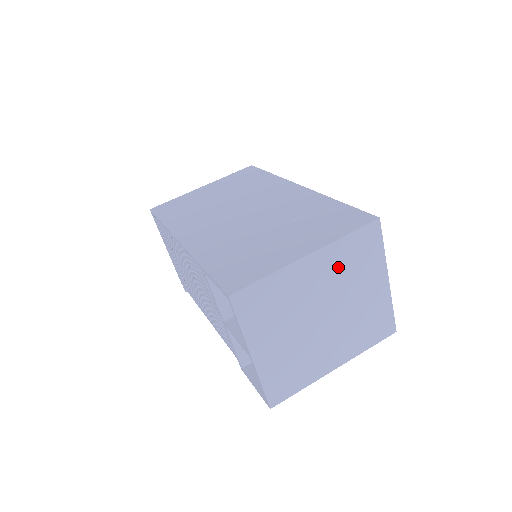
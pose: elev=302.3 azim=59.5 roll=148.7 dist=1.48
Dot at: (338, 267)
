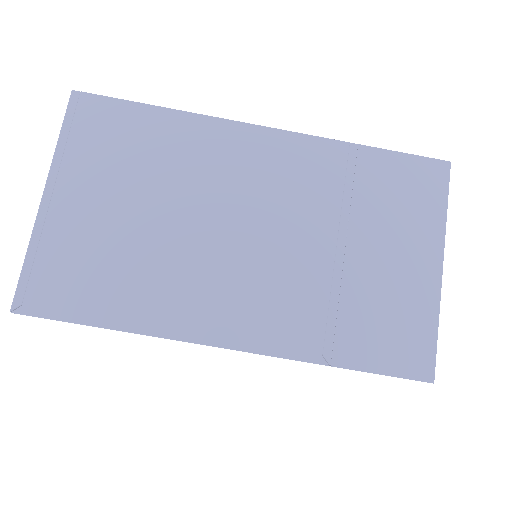
Dot at: occluded
